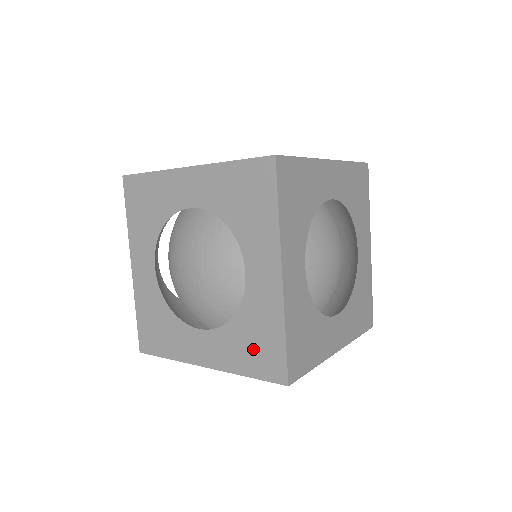
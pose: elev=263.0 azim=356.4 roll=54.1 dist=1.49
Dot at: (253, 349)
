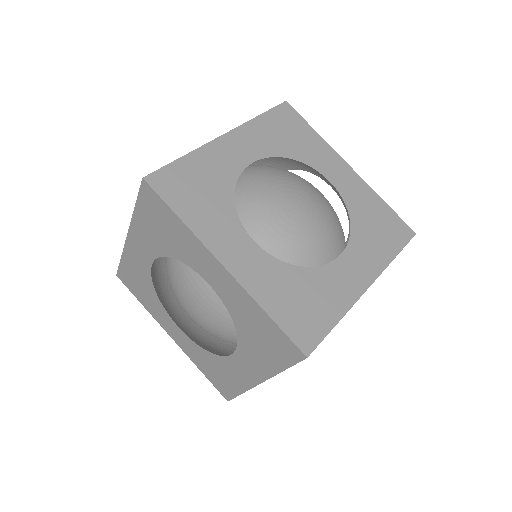
Dot at: occluded
